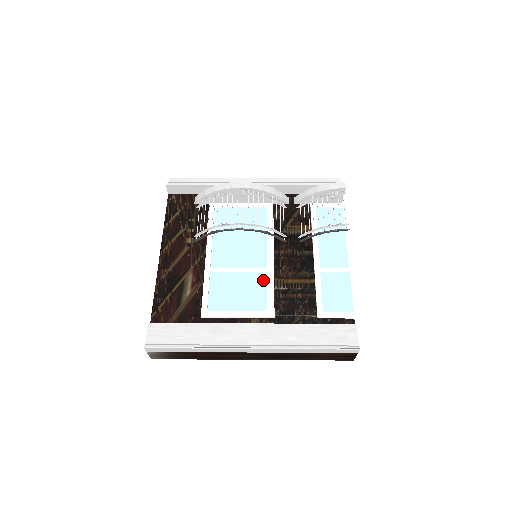
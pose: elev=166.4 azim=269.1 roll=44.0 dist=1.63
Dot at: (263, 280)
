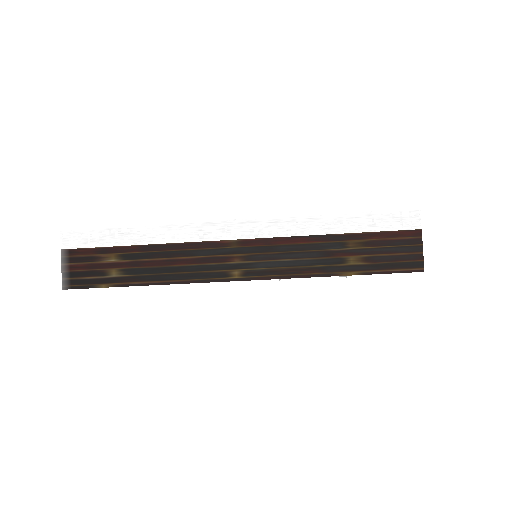
Dot at: occluded
